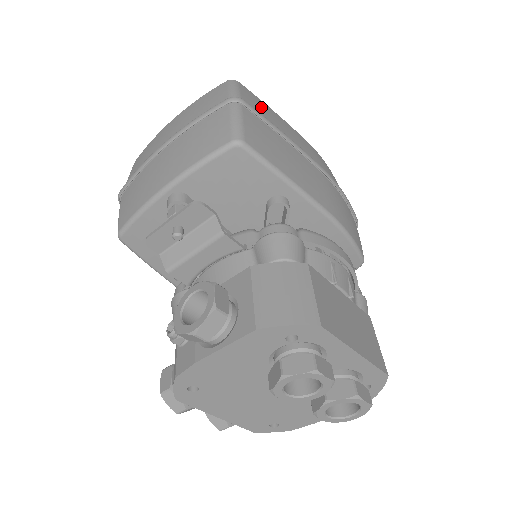
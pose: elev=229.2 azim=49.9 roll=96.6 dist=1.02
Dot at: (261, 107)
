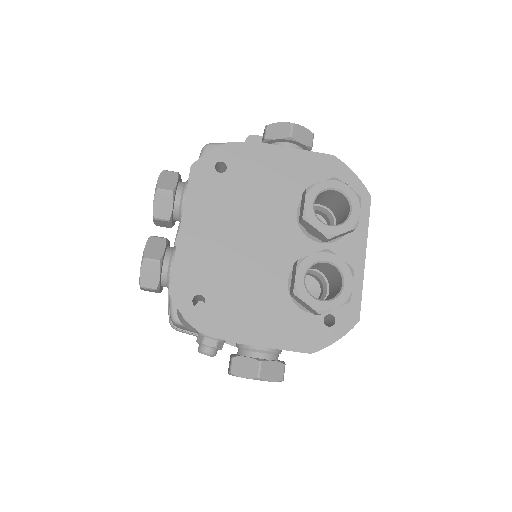
Dot at: occluded
